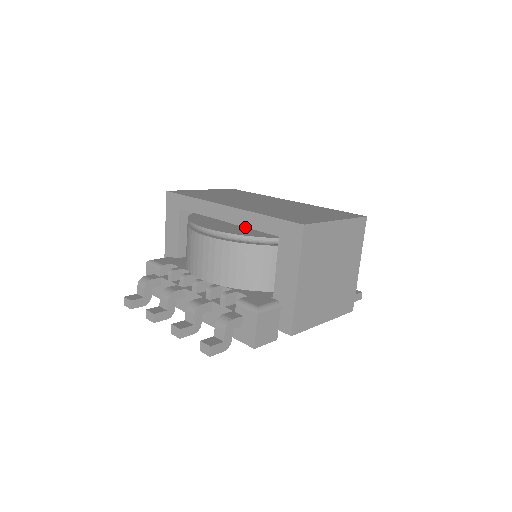
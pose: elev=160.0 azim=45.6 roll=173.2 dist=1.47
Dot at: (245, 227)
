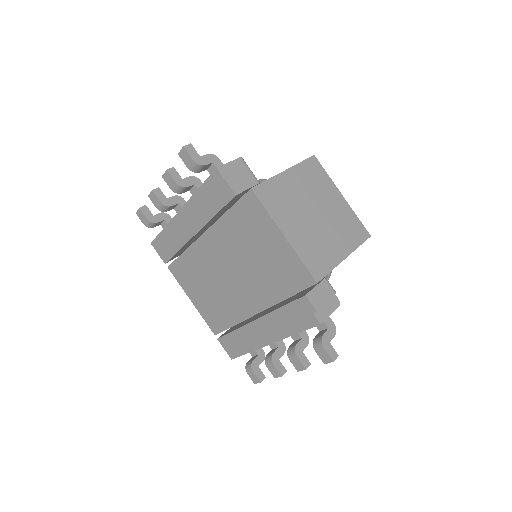
Dot at: occluded
